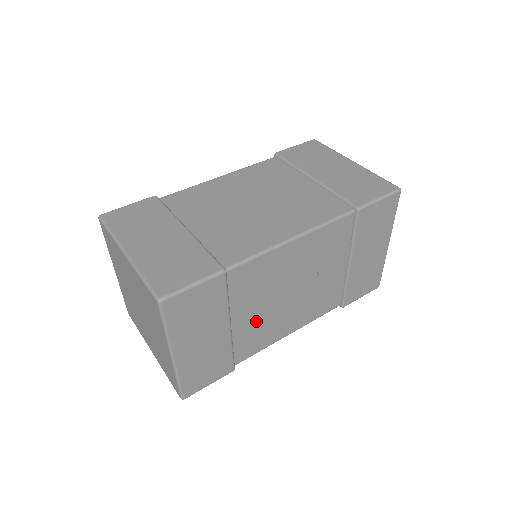
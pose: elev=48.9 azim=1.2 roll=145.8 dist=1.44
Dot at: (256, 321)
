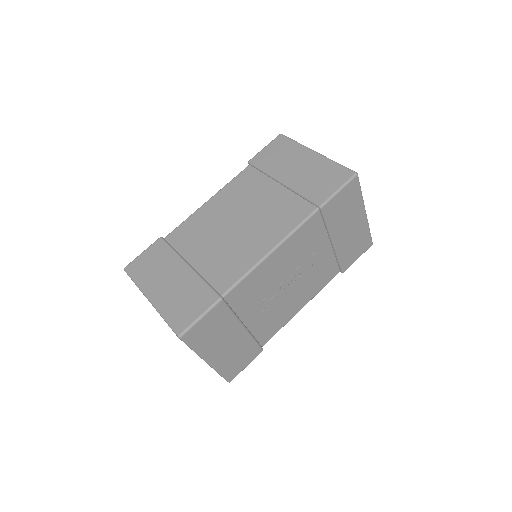
Dot at: (266, 314)
